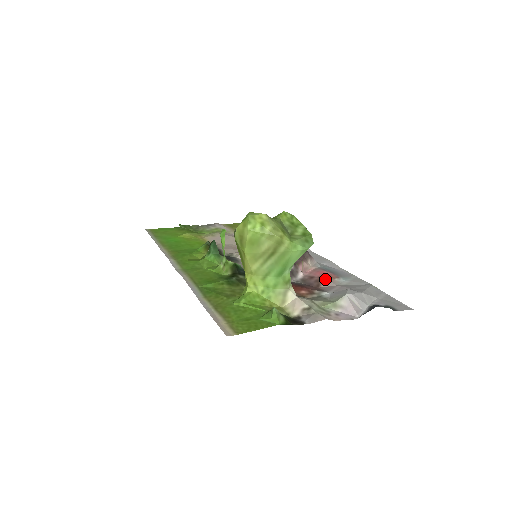
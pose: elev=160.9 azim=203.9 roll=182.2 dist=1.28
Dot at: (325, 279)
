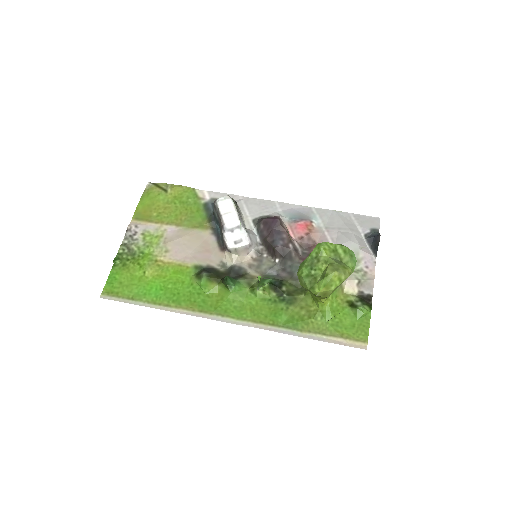
Dot at: (312, 234)
